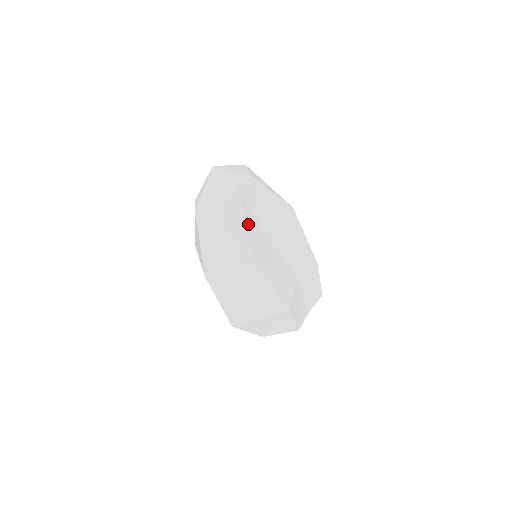
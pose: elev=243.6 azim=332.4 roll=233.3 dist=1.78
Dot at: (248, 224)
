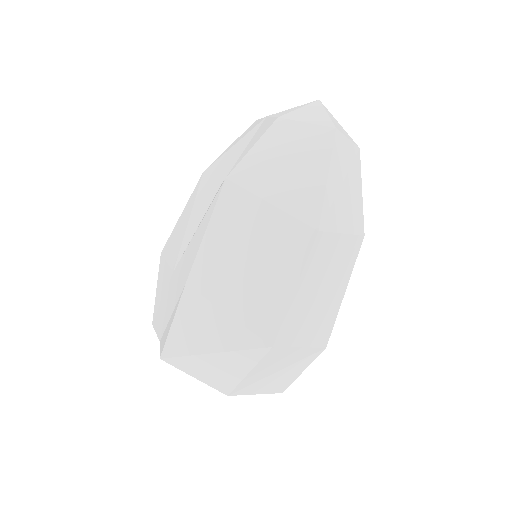
Dot at: occluded
